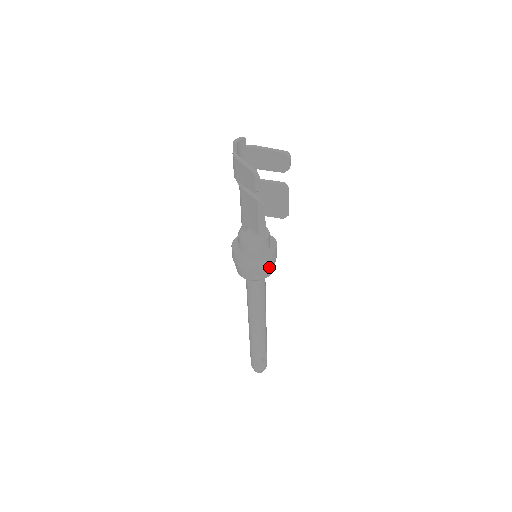
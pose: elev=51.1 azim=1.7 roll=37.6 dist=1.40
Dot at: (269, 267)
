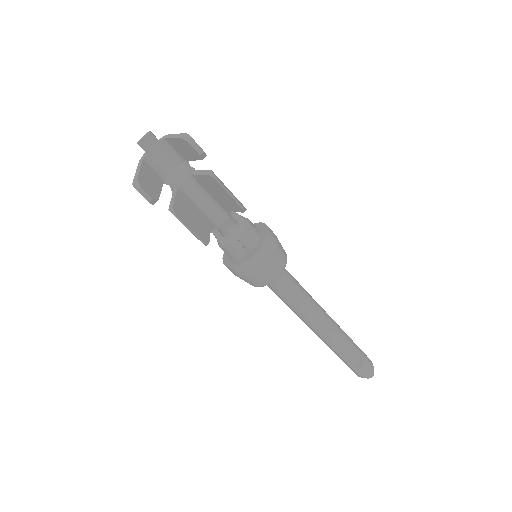
Dot at: (261, 272)
